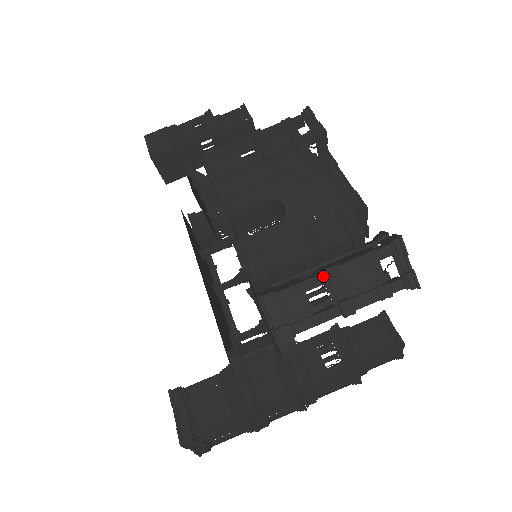
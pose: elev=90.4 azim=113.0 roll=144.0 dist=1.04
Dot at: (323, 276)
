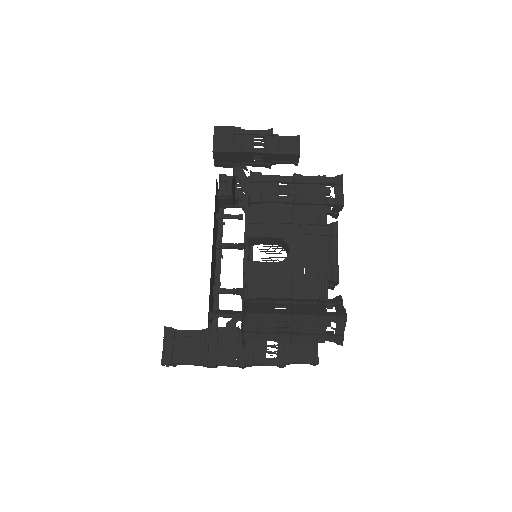
Dot at: (290, 317)
